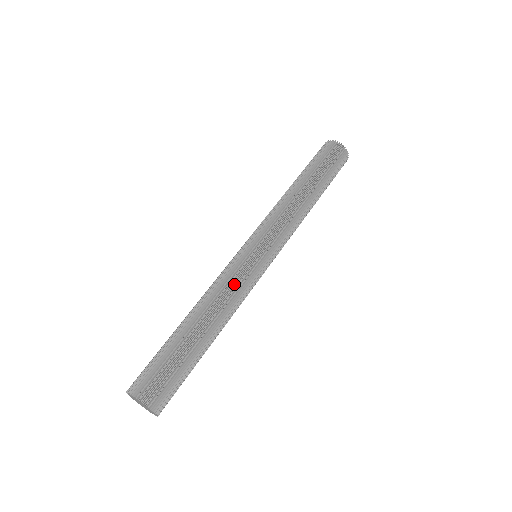
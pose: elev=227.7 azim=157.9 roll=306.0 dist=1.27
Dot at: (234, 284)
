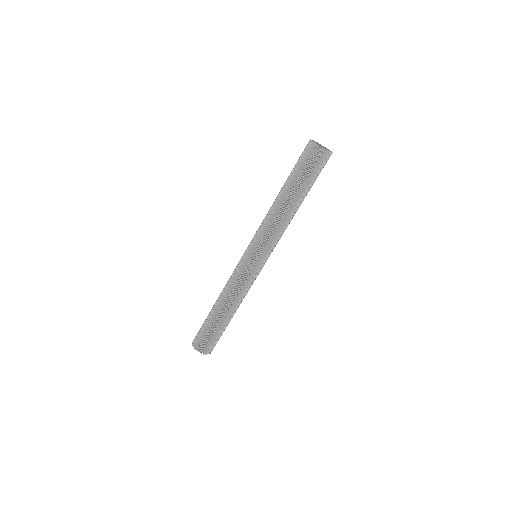
Dot at: (239, 285)
